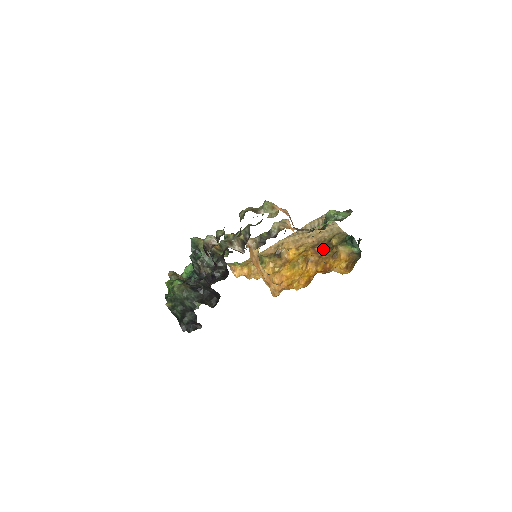
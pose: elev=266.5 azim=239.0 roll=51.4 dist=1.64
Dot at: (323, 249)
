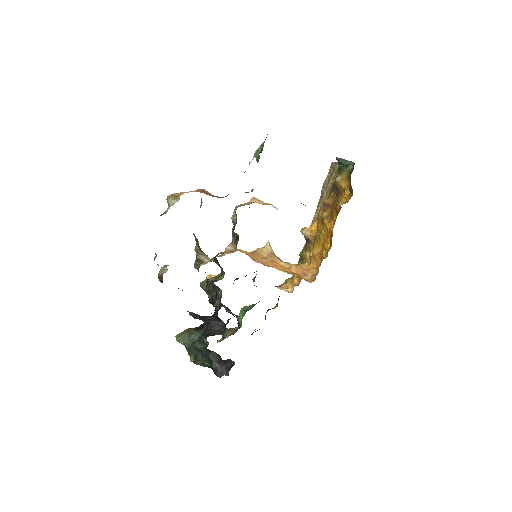
Dot at: (332, 197)
